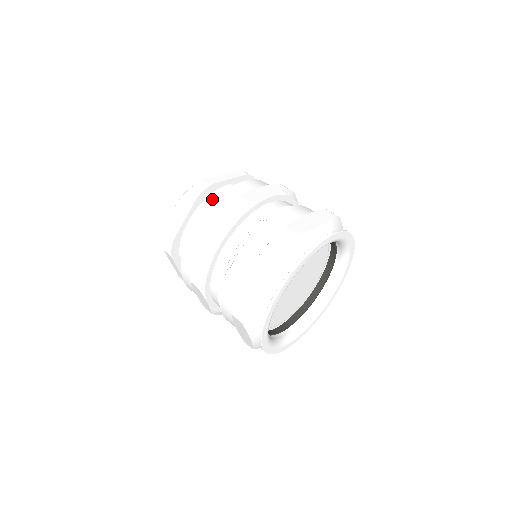
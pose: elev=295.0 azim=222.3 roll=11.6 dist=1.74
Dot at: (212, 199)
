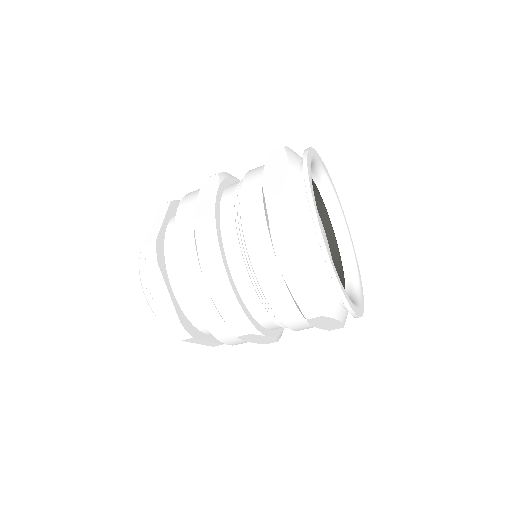
Dot at: occluded
